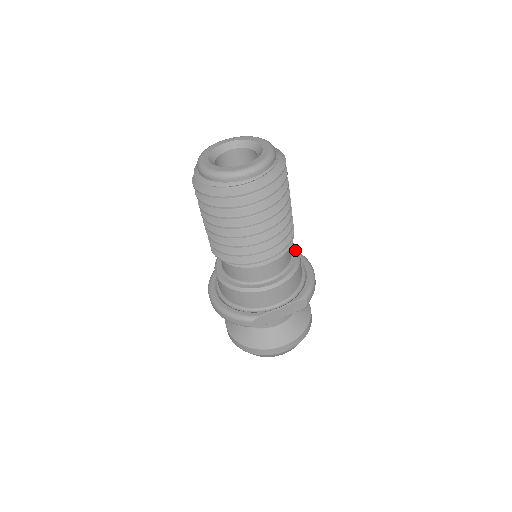
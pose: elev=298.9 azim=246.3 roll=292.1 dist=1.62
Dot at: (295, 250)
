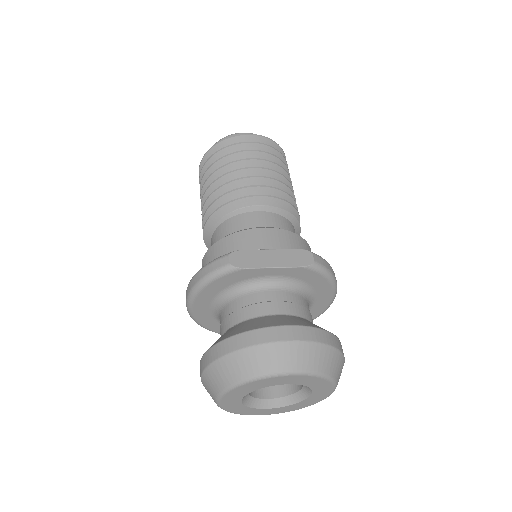
Dot at: occluded
